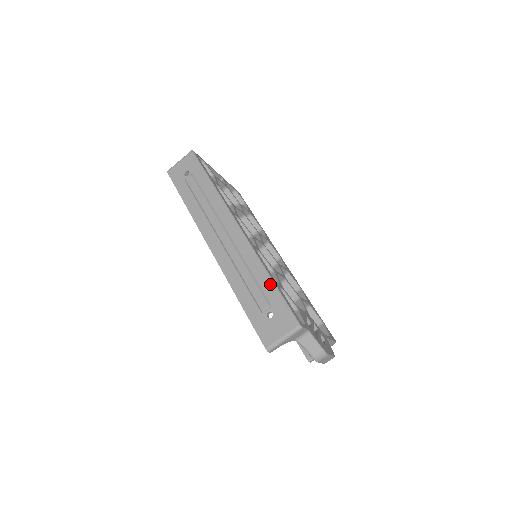
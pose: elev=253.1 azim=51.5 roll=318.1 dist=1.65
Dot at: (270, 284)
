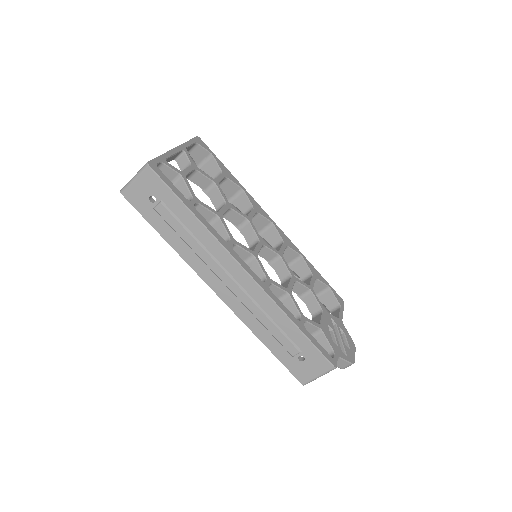
Dot at: (297, 332)
